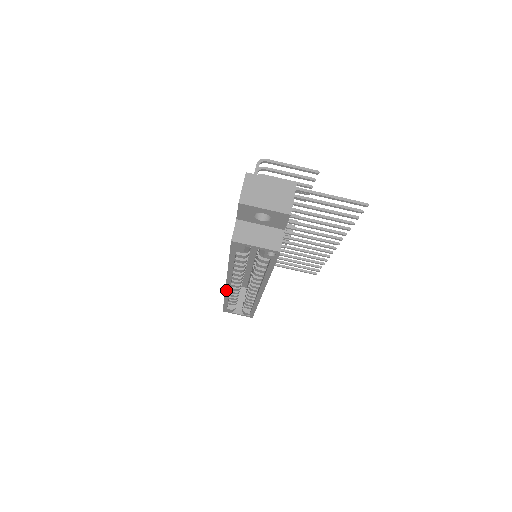
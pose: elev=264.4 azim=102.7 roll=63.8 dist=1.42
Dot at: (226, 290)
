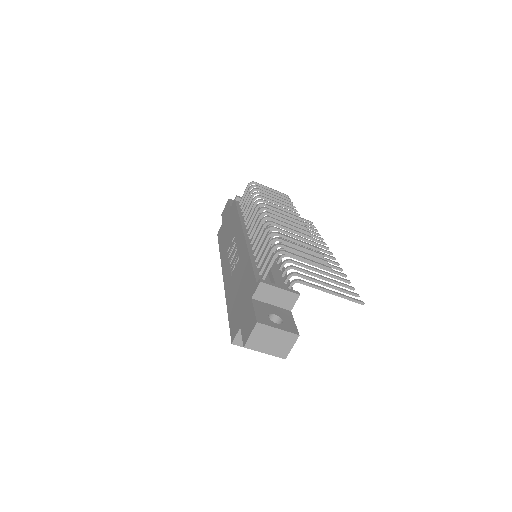
Dot at: occluded
